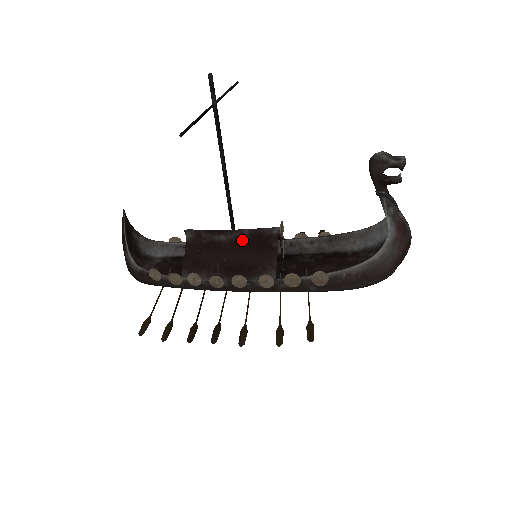
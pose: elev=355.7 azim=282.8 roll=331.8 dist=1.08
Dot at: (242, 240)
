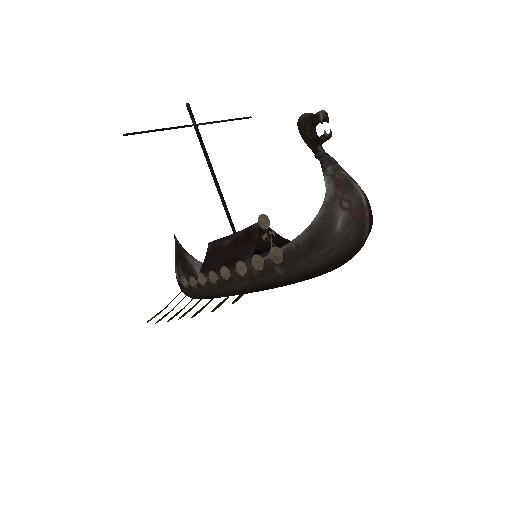
Dot at: (238, 239)
